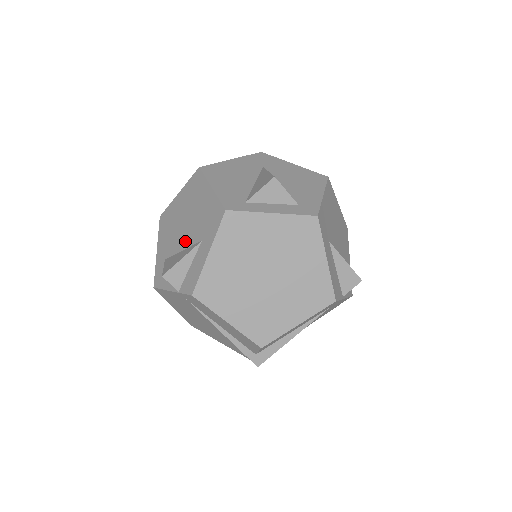
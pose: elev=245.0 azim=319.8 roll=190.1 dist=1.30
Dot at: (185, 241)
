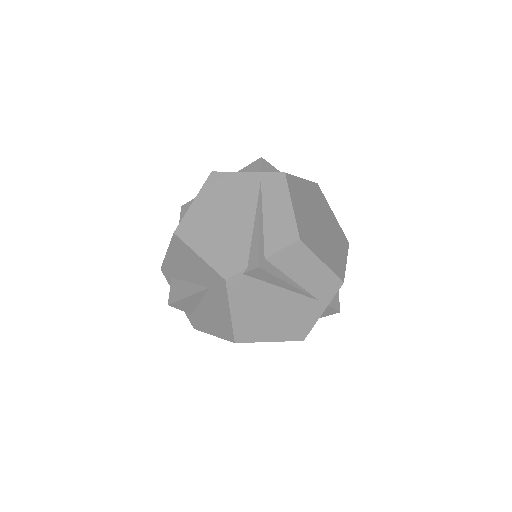
Dot at: occluded
